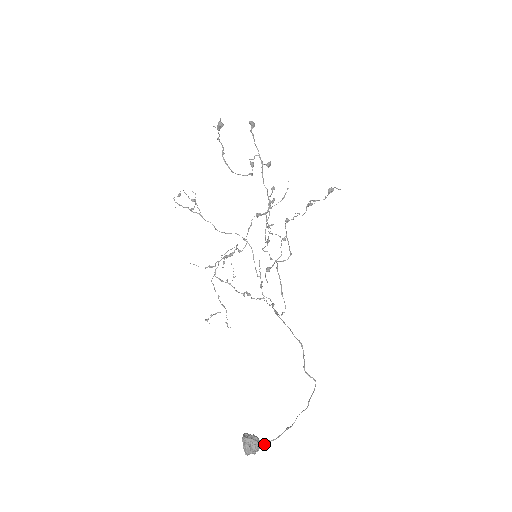
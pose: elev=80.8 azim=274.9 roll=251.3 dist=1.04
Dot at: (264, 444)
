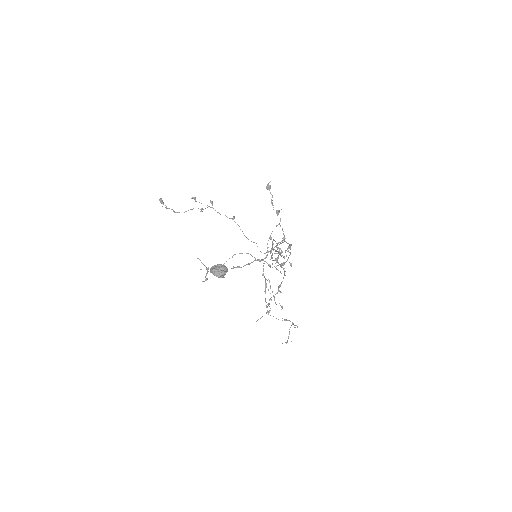
Dot at: (232, 268)
